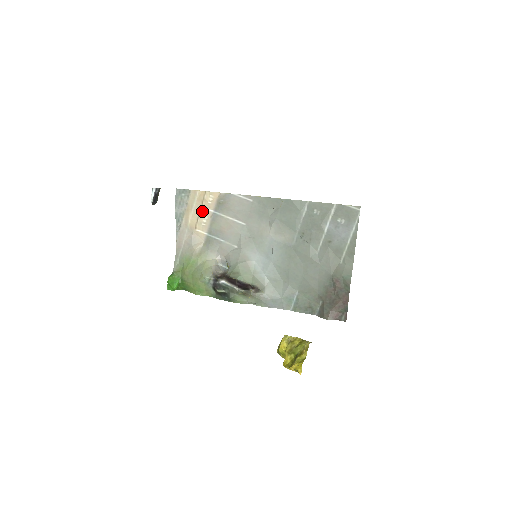
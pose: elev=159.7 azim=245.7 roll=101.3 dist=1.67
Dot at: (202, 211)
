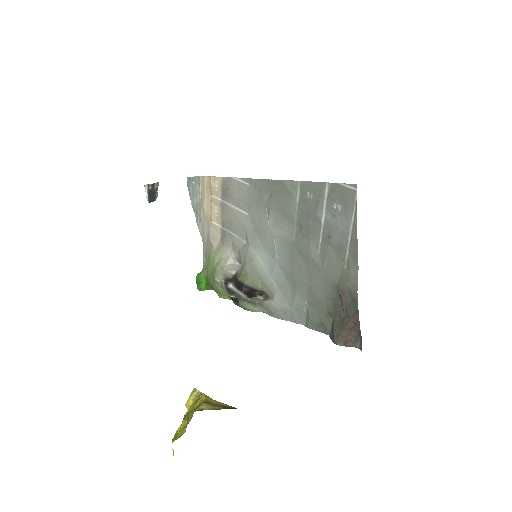
Dot at: (213, 200)
